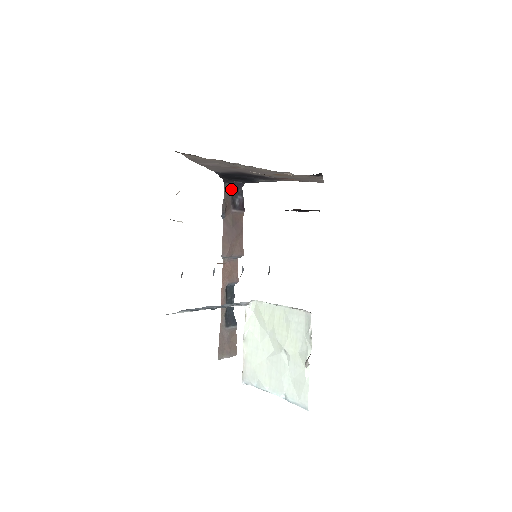
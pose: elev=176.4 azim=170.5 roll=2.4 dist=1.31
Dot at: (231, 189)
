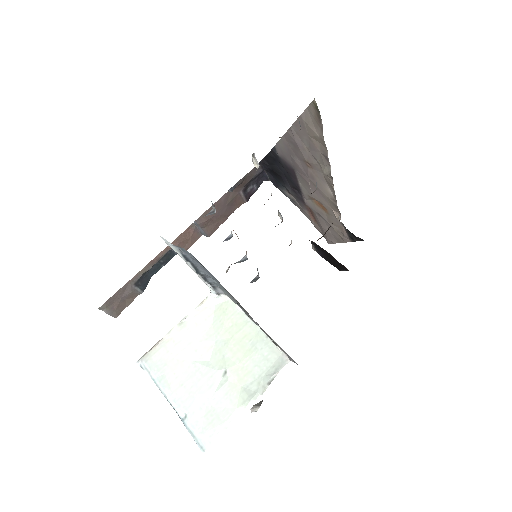
Dot at: (257, 173)
